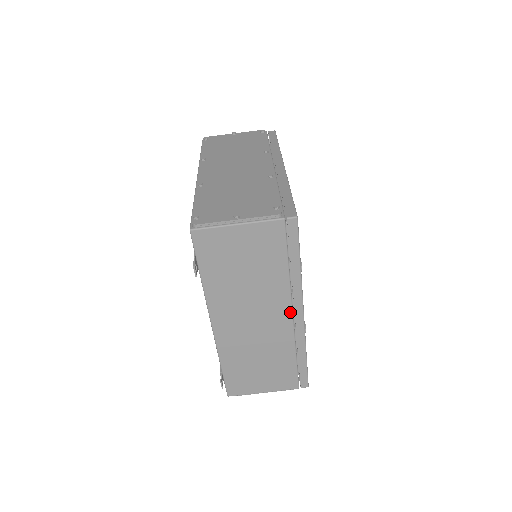
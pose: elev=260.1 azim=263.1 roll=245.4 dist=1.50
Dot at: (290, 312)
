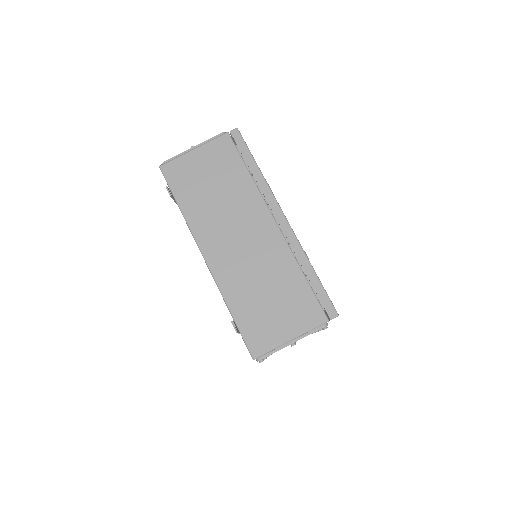
Dot at: (271, 218)
